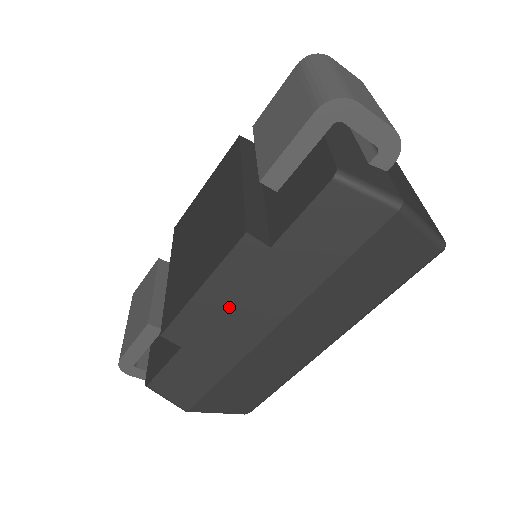
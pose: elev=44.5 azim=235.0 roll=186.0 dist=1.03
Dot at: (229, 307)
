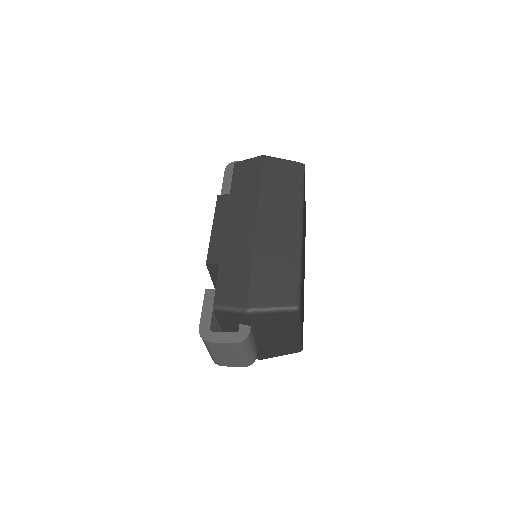
Dot at: occluded
